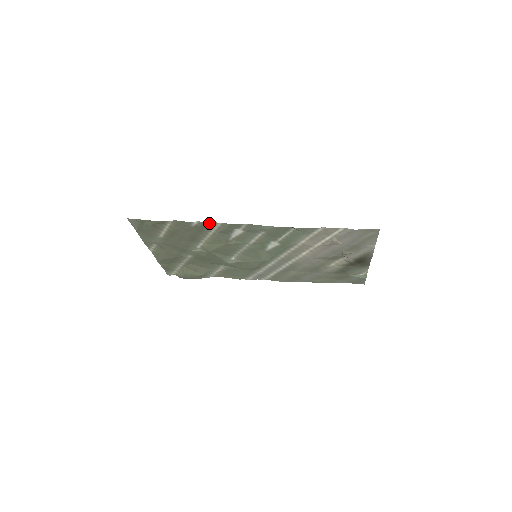
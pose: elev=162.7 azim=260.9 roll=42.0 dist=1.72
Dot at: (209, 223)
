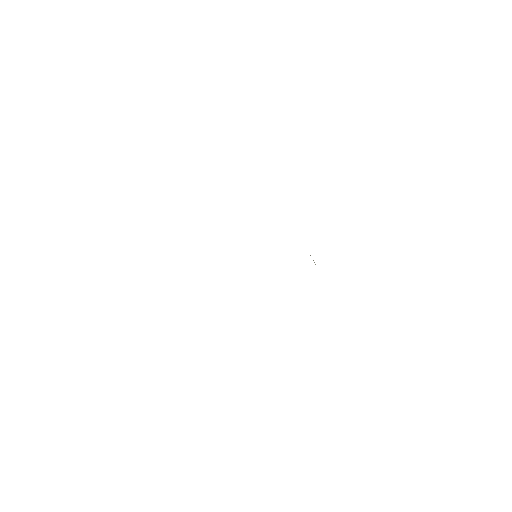
Dot at: occluded
